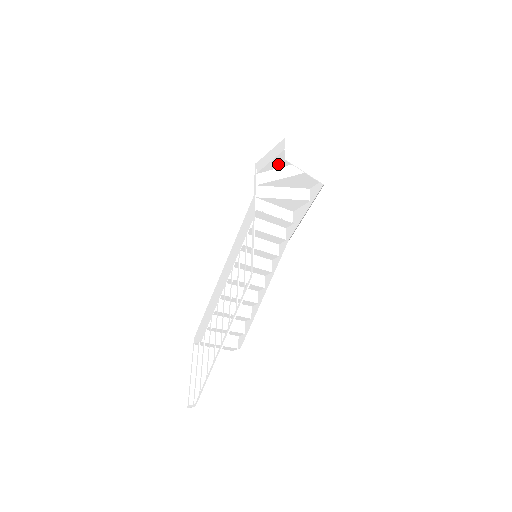
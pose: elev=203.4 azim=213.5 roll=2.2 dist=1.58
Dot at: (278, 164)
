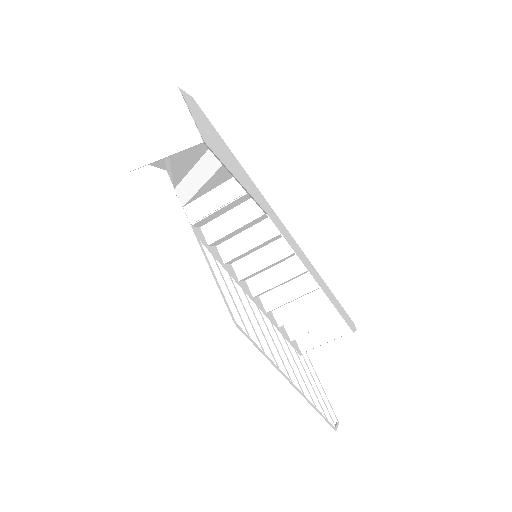
Dot at: occluded
